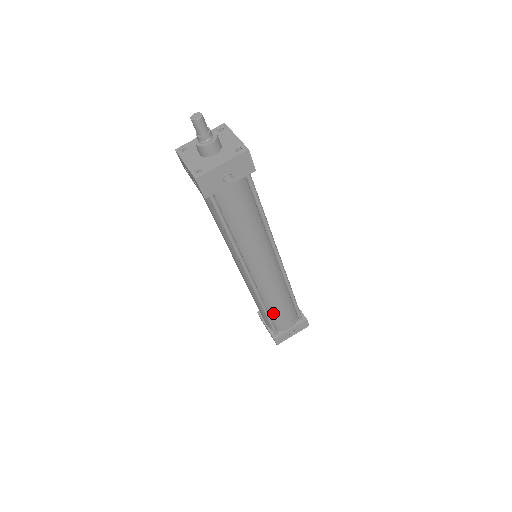
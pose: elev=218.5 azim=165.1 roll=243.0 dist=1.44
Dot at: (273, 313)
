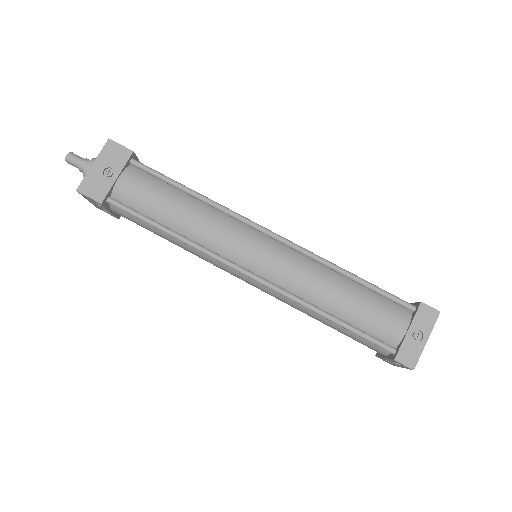
Dot at: (346, 315)
